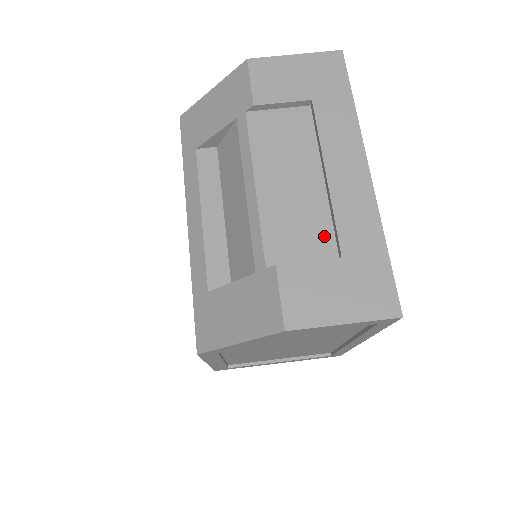
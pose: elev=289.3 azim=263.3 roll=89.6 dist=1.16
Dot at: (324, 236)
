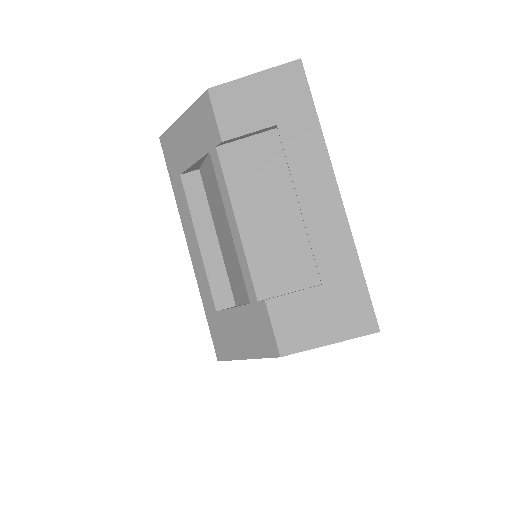
Dot at: (305, 264)
